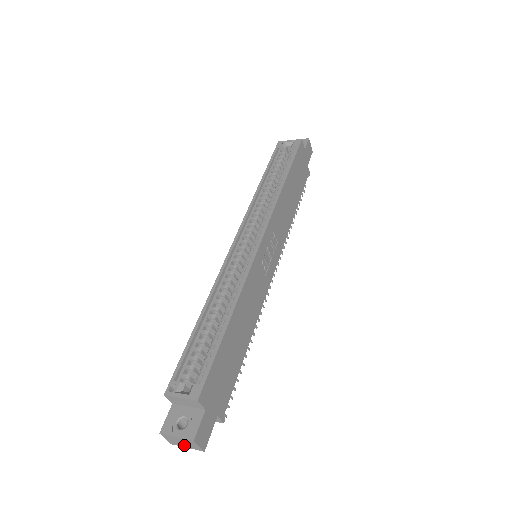
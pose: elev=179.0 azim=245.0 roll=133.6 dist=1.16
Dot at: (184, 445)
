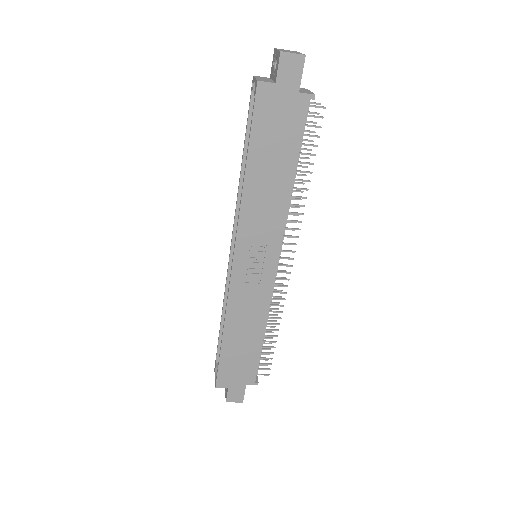
Dot at: occluded
